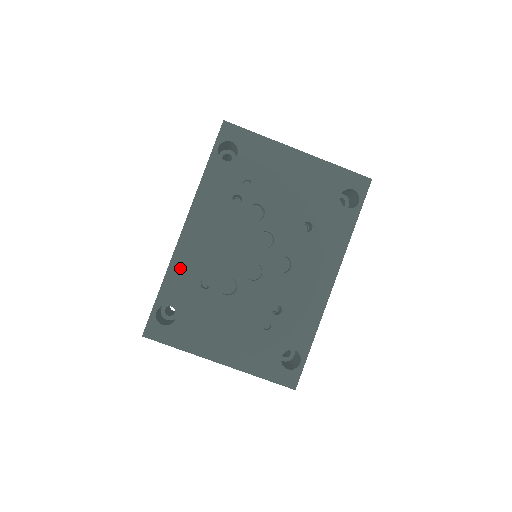
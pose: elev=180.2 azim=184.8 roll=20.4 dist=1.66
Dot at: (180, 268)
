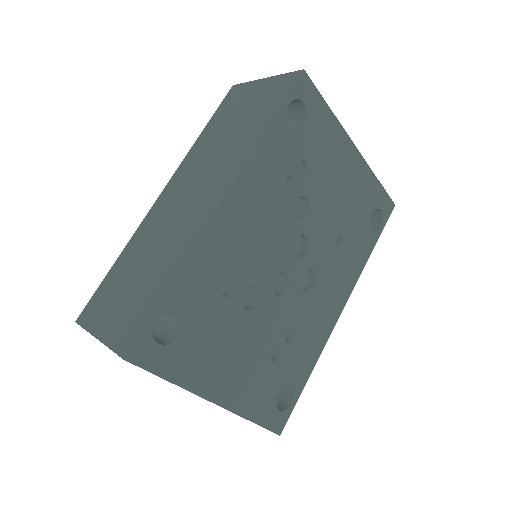
Dot at: (203, 260)
